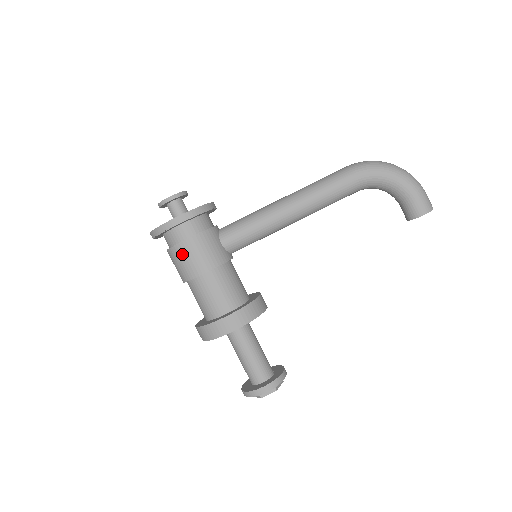
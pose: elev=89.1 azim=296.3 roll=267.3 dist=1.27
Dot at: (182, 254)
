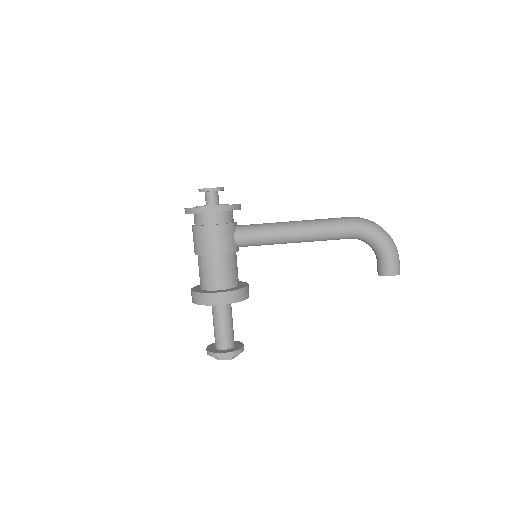
Dot at: (203, 234)
